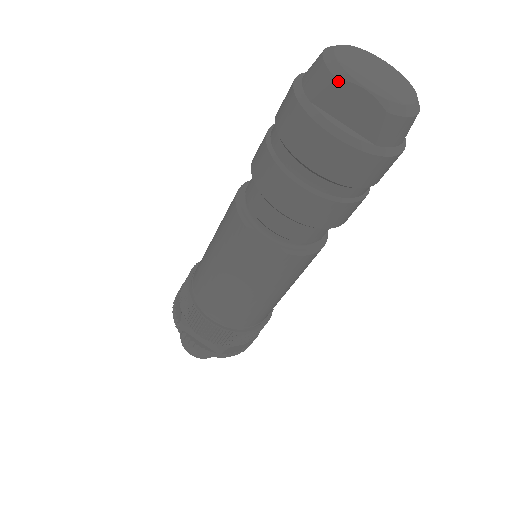
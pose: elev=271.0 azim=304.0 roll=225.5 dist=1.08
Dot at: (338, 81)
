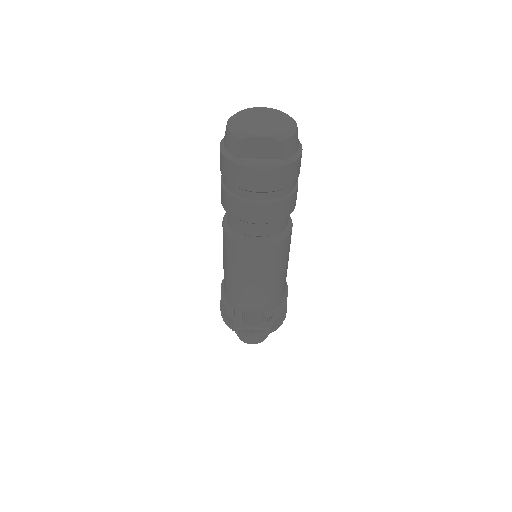
Dot at: (245, 140)
